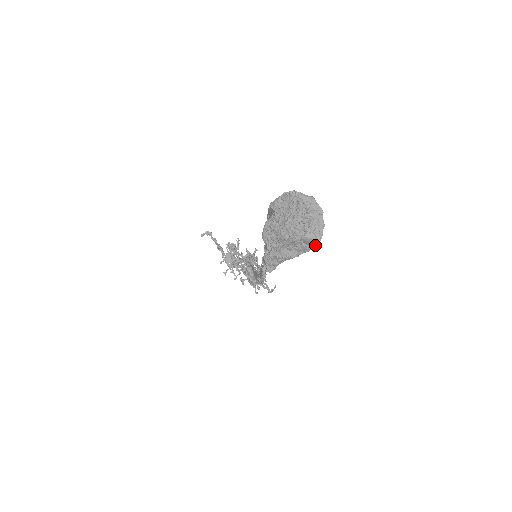
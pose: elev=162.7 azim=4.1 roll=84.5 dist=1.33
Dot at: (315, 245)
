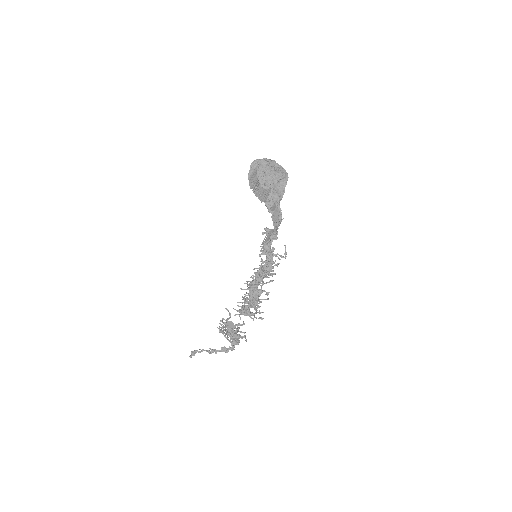
Dot at: (287, 176)
